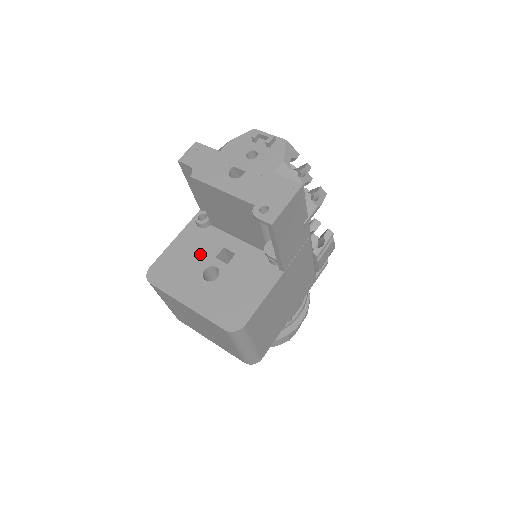
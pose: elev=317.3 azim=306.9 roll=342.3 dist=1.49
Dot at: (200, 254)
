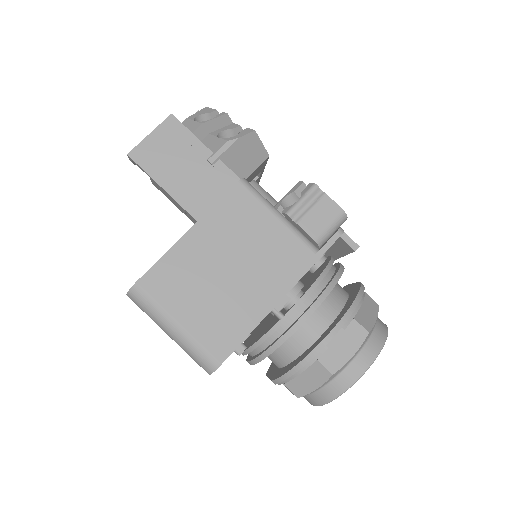
Dot at: occluded
